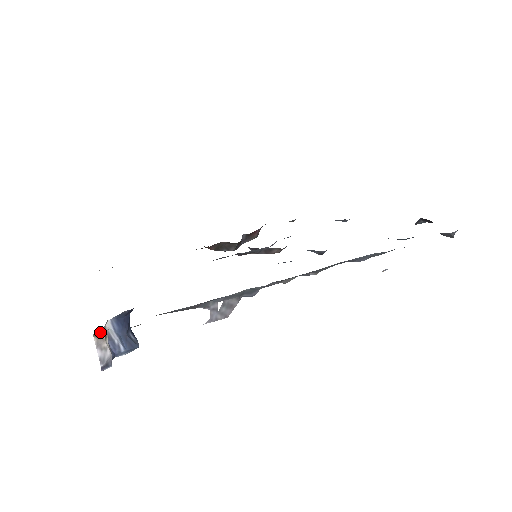
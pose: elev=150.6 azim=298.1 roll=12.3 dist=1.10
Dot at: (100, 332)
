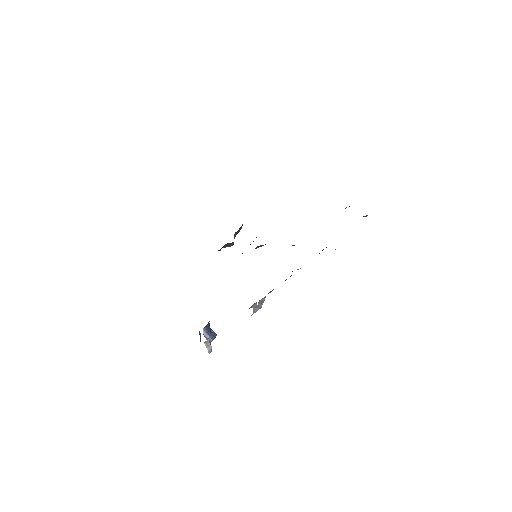
Dot at: (207, 340)
